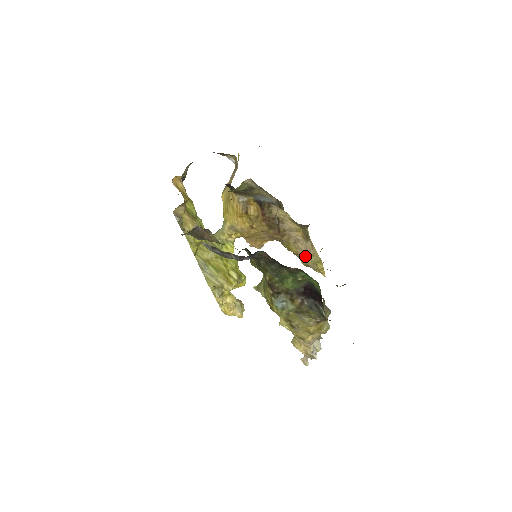
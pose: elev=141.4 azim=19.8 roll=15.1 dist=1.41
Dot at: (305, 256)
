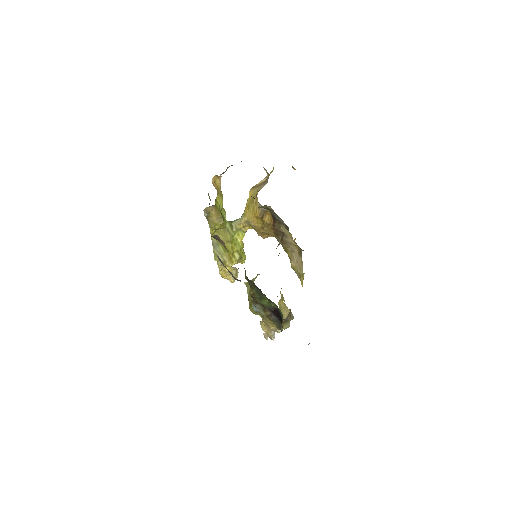
Dot at: (295, 265)
